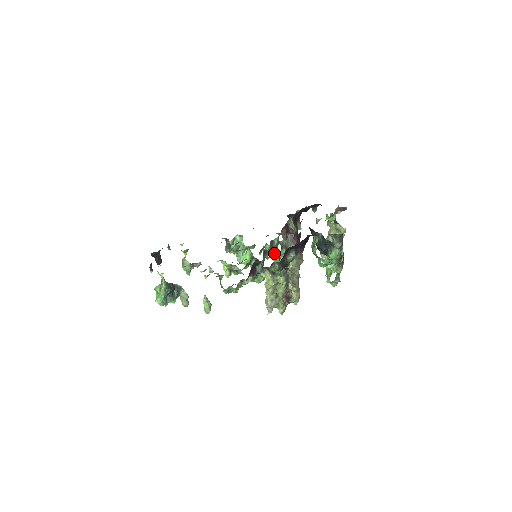
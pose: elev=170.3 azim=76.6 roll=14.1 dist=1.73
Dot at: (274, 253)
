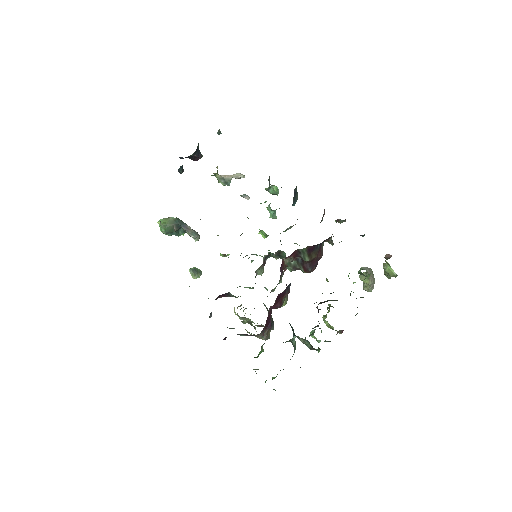
Dot at: occluded
